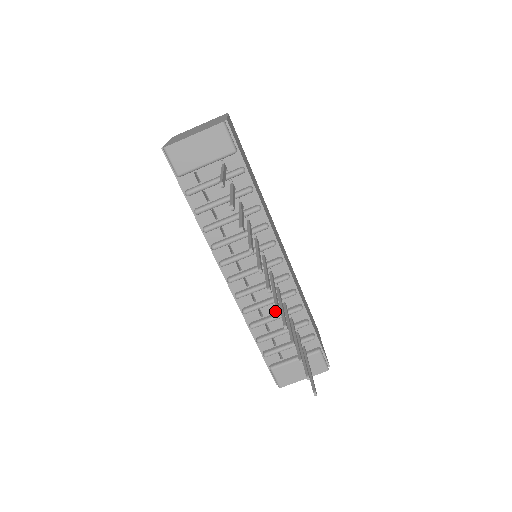
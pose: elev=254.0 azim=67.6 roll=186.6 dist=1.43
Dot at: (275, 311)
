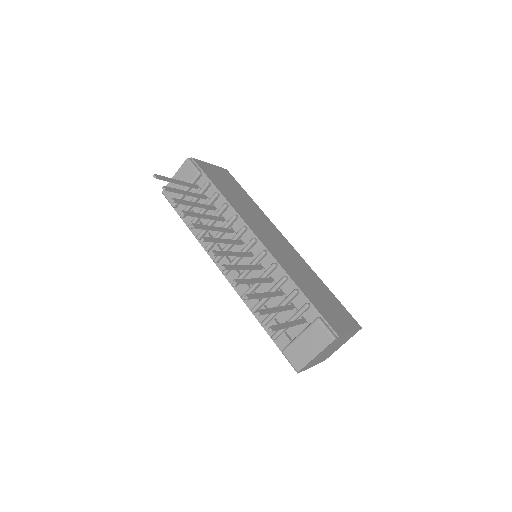
Dot at: (268, 290)
